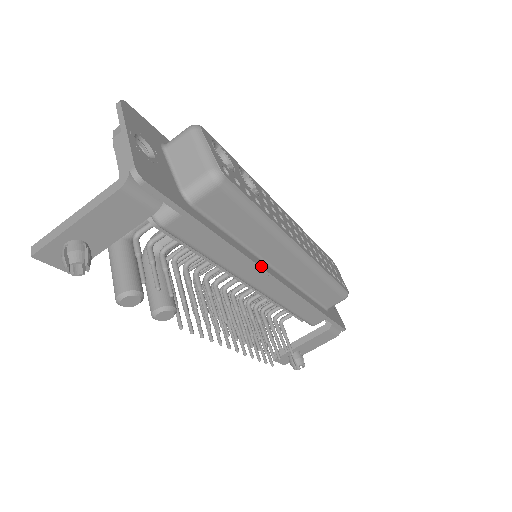
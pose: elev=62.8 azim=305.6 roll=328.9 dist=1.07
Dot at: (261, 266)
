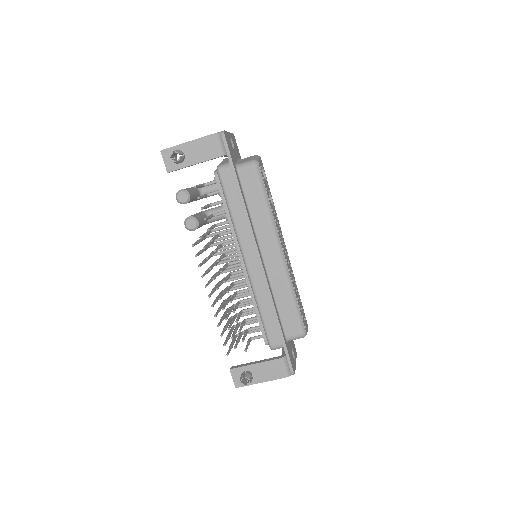
Dot at: (255, 237)
